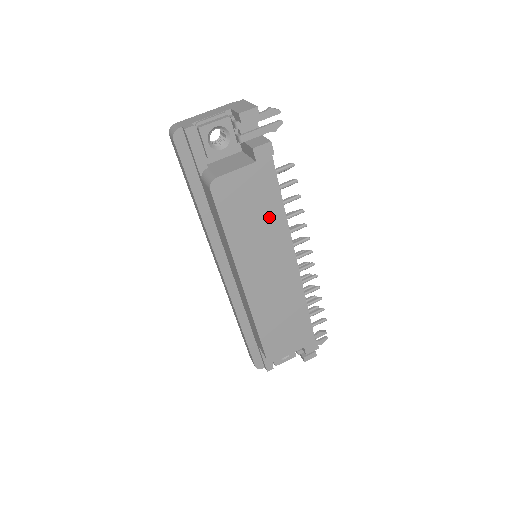
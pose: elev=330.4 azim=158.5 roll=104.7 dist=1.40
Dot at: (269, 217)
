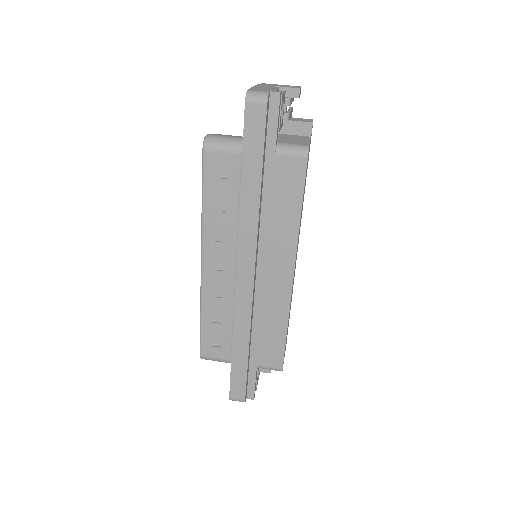
Dot at: occluded
